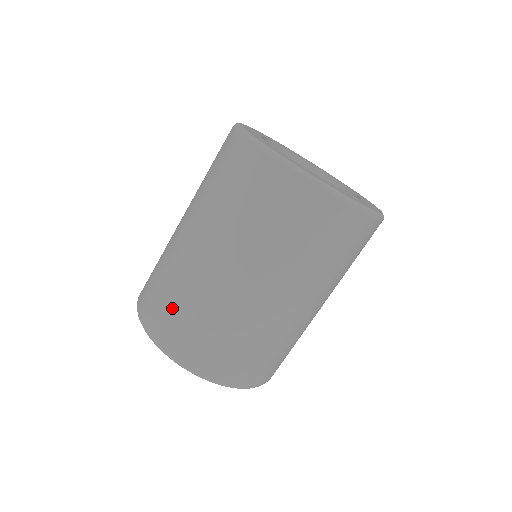
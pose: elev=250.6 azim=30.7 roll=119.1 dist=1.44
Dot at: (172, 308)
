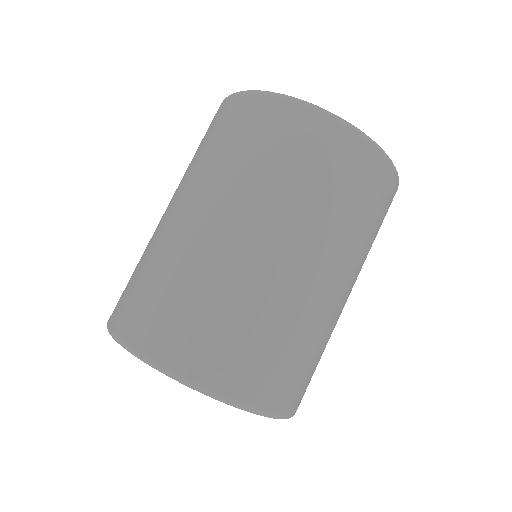
Dot at: (136, 283)
